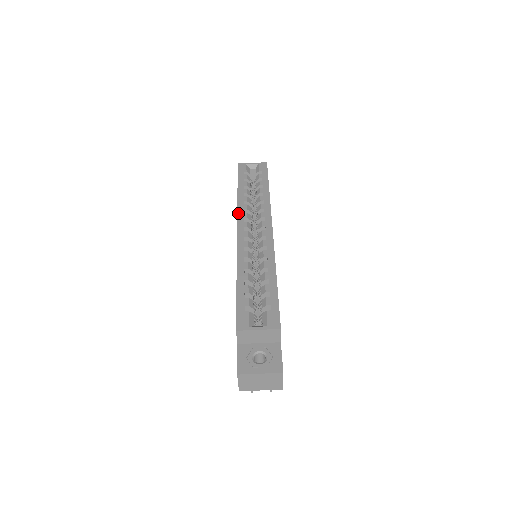
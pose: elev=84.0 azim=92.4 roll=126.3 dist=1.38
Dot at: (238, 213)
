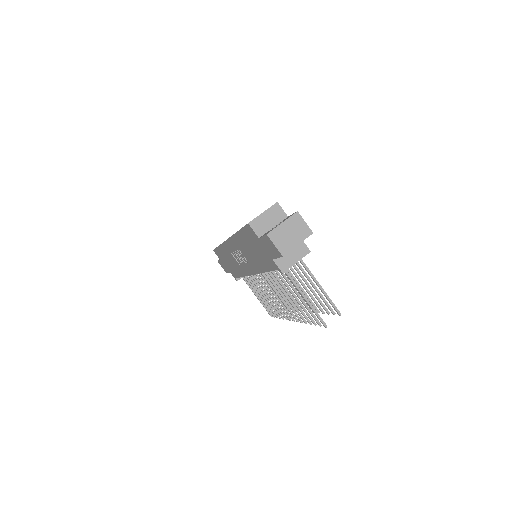
Dot at: (223, 242)
